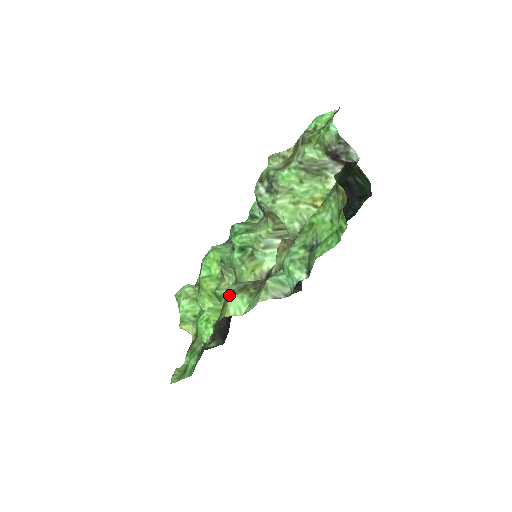
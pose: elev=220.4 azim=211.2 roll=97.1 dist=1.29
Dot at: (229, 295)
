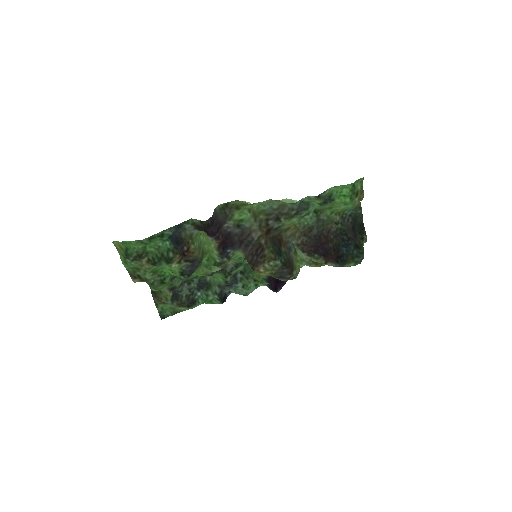
Dot at: occluded
